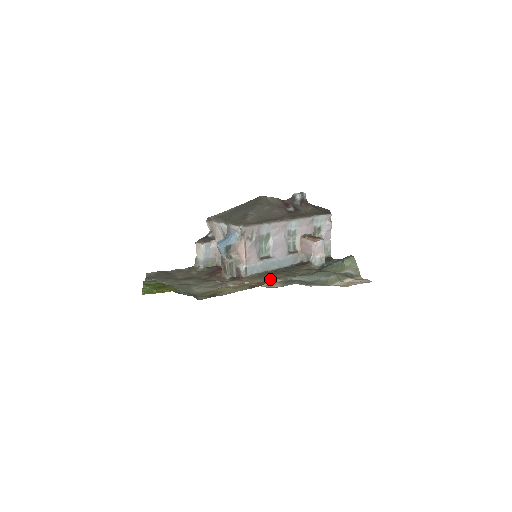
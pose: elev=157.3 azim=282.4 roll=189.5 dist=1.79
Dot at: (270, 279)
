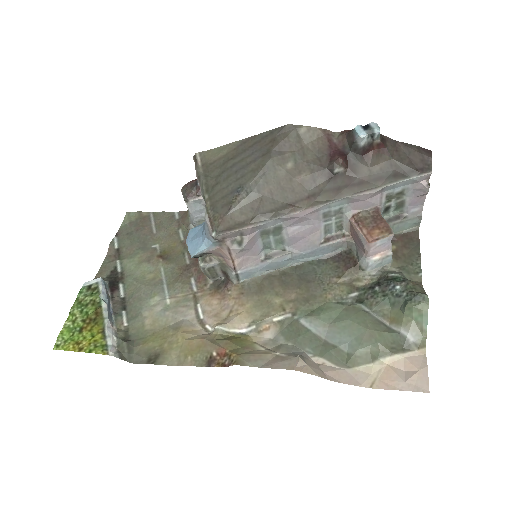
Dot at: (267, 308)
